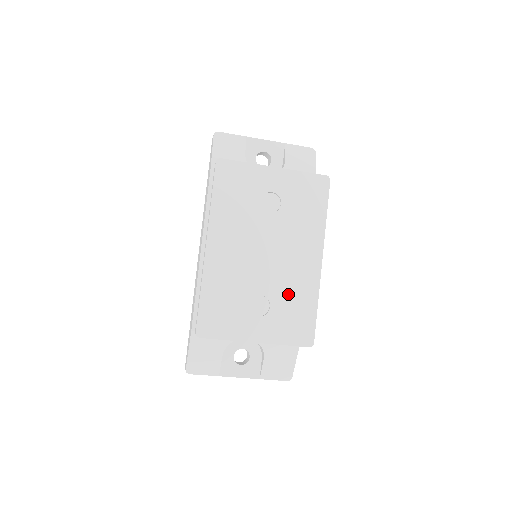
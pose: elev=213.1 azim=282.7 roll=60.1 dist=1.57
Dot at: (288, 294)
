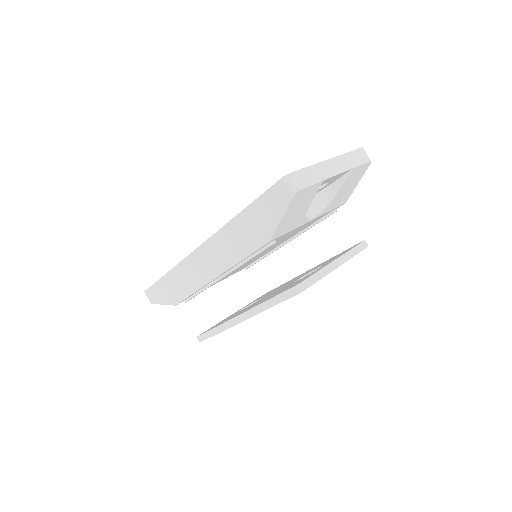
Dot at: occluded
